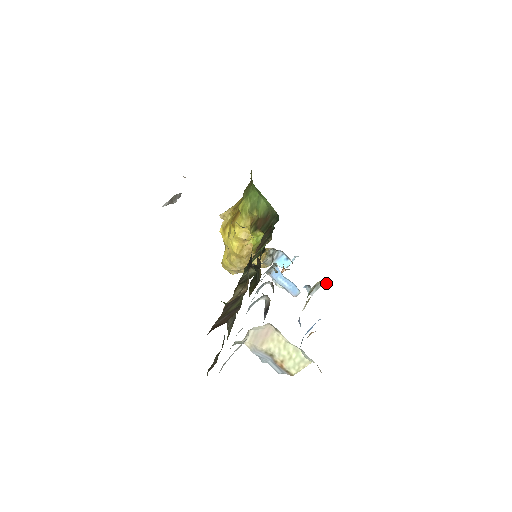
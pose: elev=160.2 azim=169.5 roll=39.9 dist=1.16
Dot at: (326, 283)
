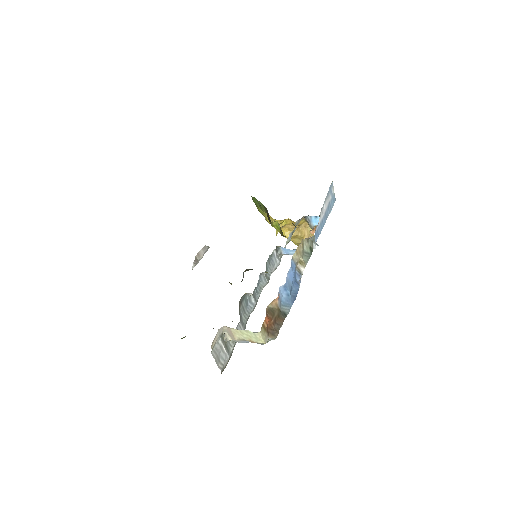
Dot at: (308, 238)
